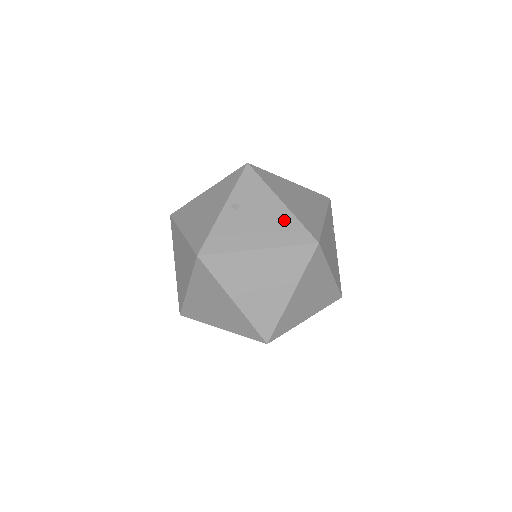
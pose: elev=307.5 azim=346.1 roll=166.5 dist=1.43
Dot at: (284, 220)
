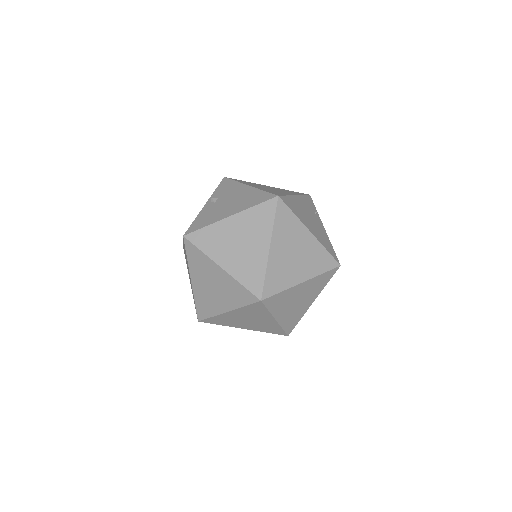
Dot at: (251, 194)
